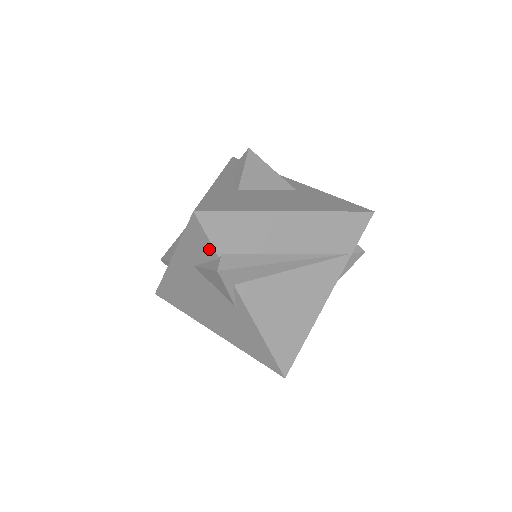
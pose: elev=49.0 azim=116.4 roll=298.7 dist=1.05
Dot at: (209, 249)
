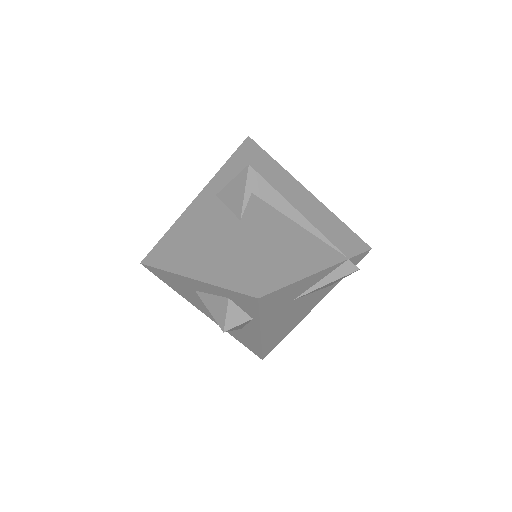
Dot at: (244, 165)
